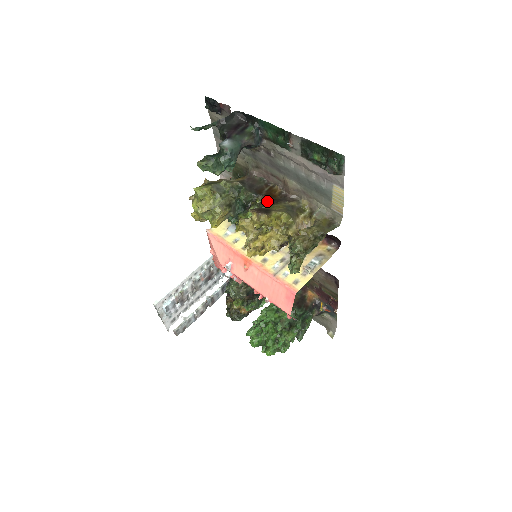
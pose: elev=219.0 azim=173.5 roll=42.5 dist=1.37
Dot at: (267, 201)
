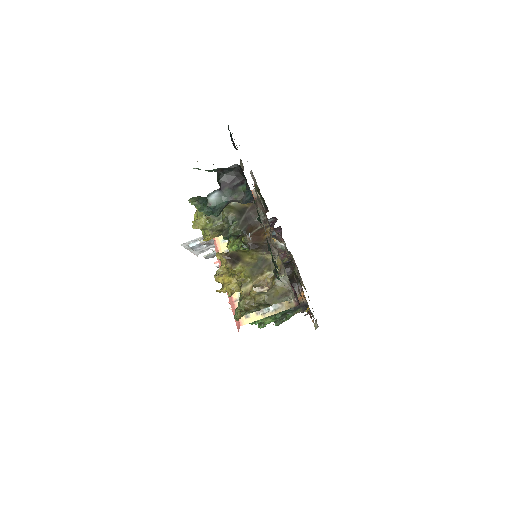
Dot at: (250, 243)
